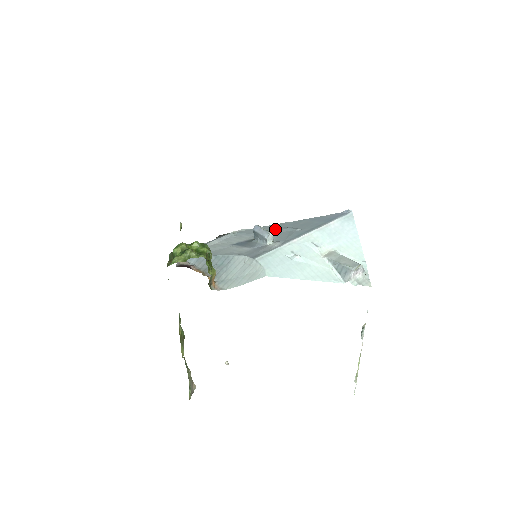
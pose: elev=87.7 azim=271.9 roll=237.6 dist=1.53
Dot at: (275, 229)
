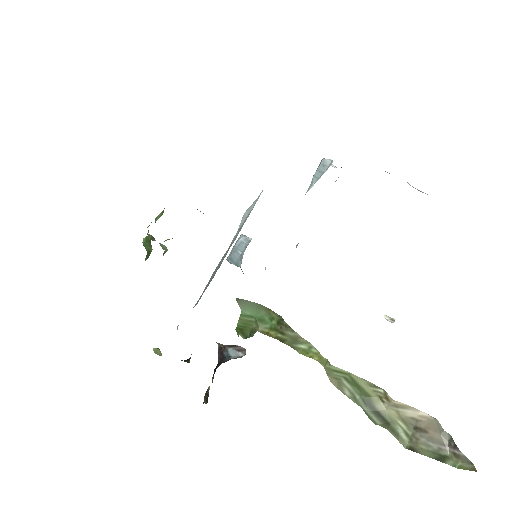
Dot at: occluded
